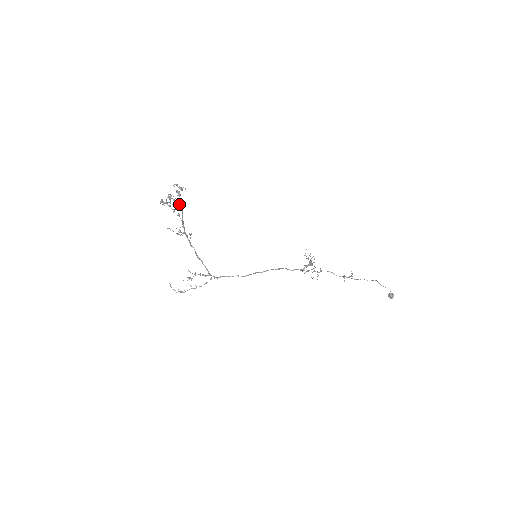
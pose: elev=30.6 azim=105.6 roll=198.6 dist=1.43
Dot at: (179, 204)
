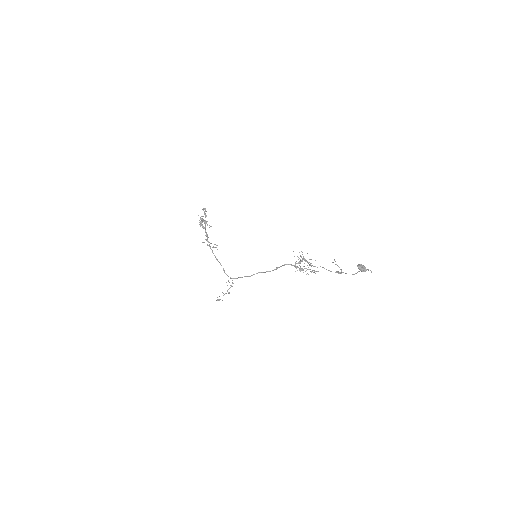
Dot at: (204, 220)
